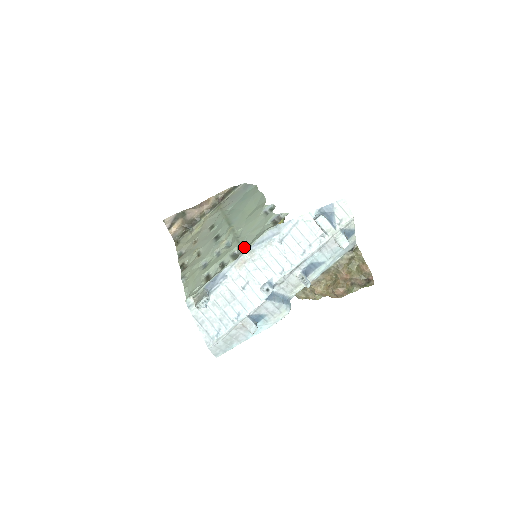
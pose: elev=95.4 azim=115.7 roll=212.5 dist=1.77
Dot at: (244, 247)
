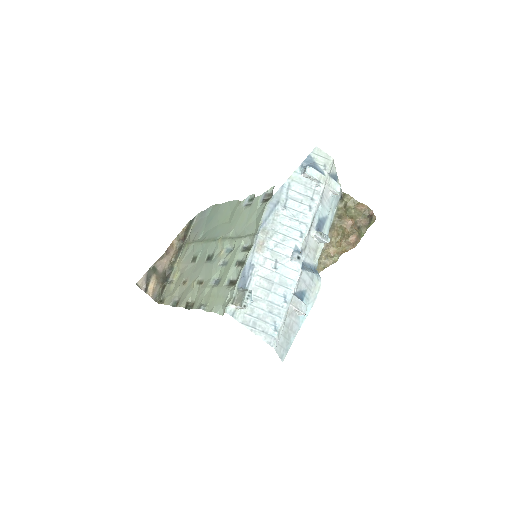
Dot at: (252, 233)
